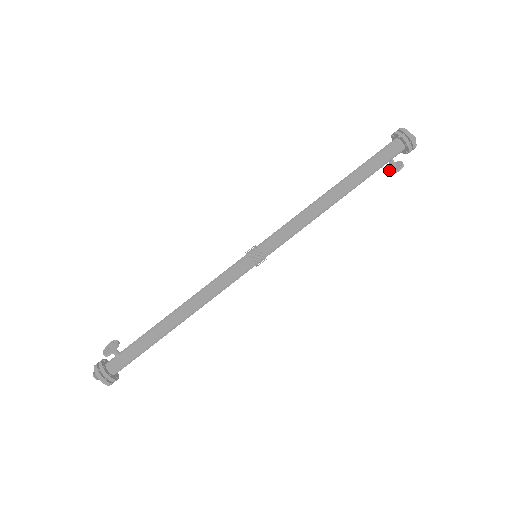
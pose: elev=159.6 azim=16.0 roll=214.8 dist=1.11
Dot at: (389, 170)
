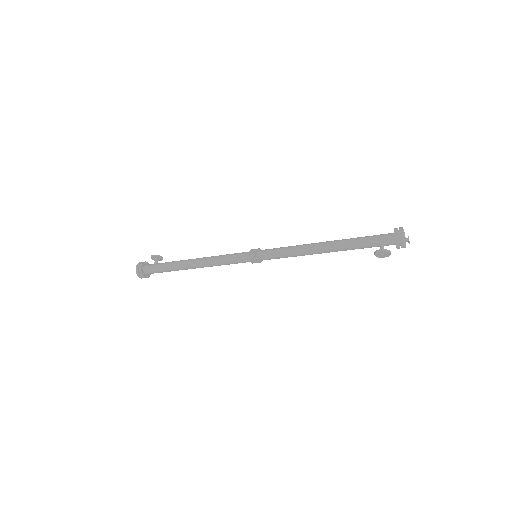
Dot at: (377, 253)
